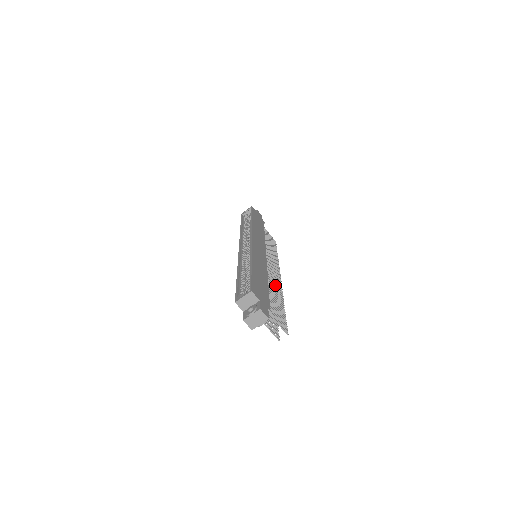
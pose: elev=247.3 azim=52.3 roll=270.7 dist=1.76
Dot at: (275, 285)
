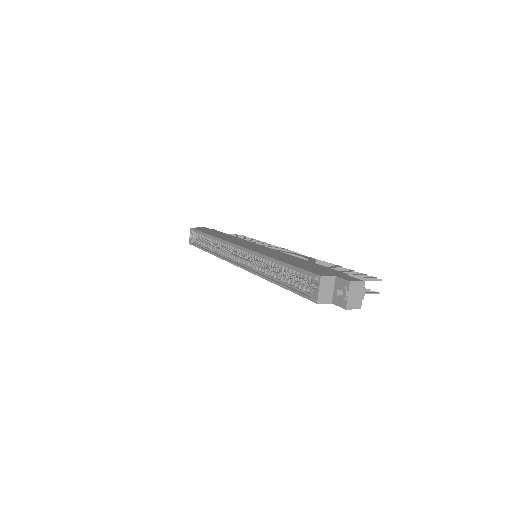
Dot at: occluded
